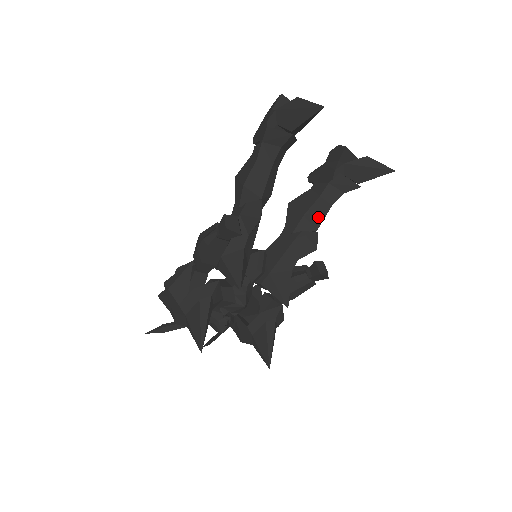
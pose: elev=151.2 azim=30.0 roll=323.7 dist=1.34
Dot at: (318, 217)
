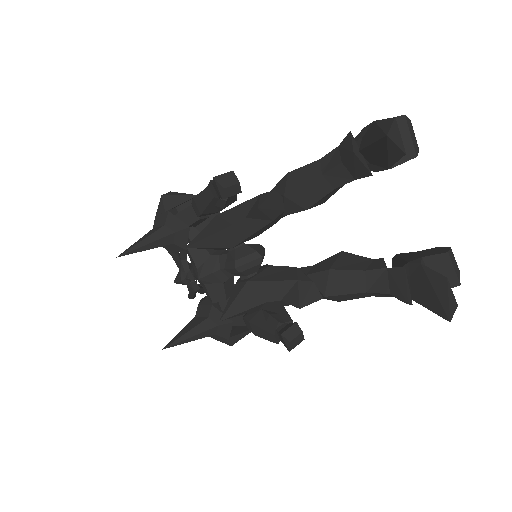
Dot at: (341, 286)
